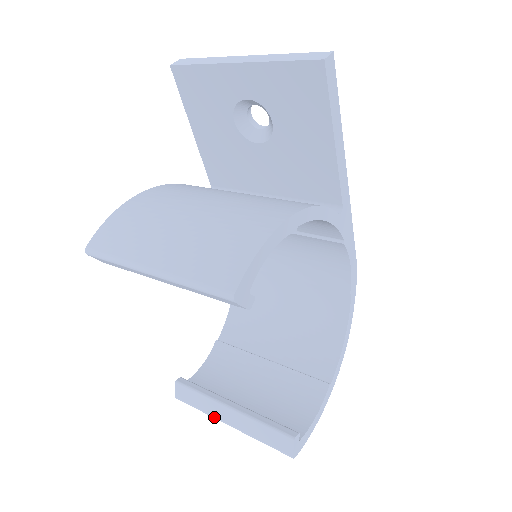
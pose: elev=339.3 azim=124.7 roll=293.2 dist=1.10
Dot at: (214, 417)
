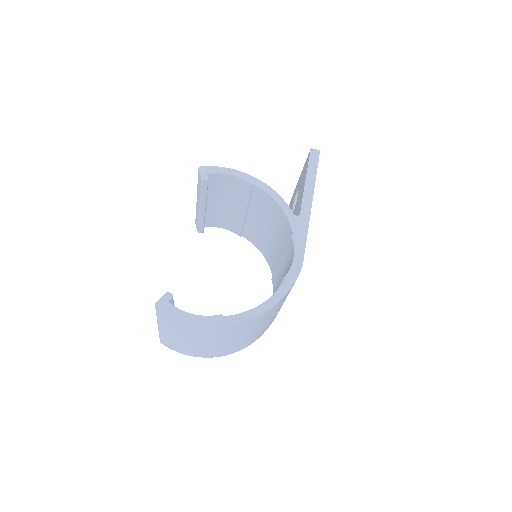
Dot at: occluded
